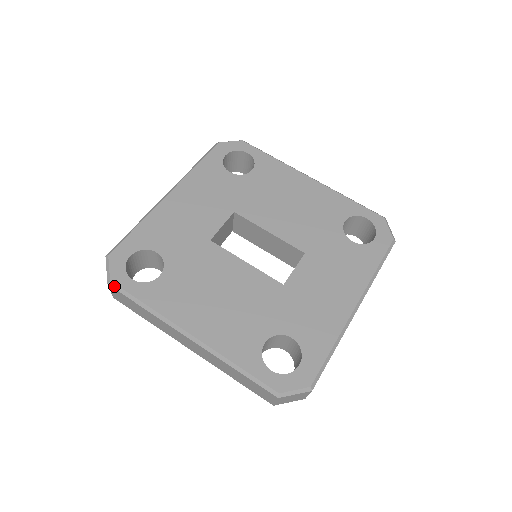
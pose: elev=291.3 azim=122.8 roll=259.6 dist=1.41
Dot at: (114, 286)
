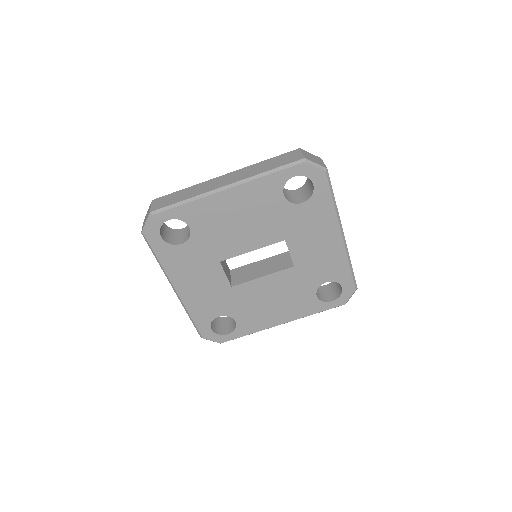
Dot at: occluded
